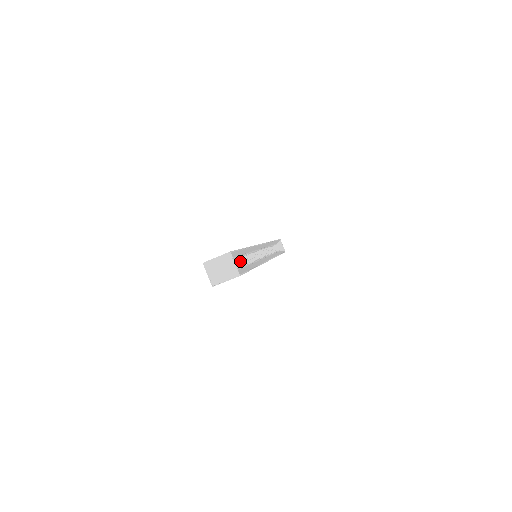
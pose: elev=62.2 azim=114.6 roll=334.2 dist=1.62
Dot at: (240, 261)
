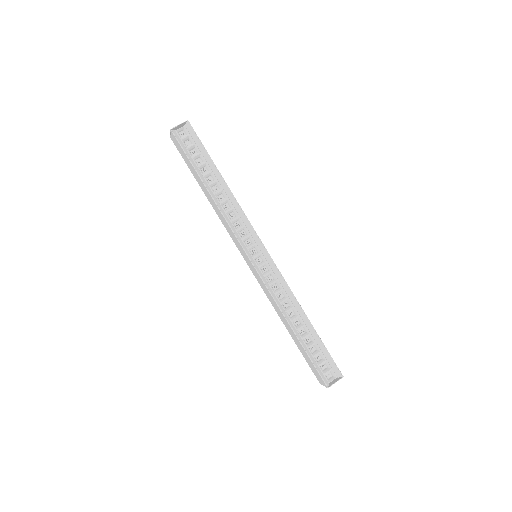
Dot at: (306, 338)
